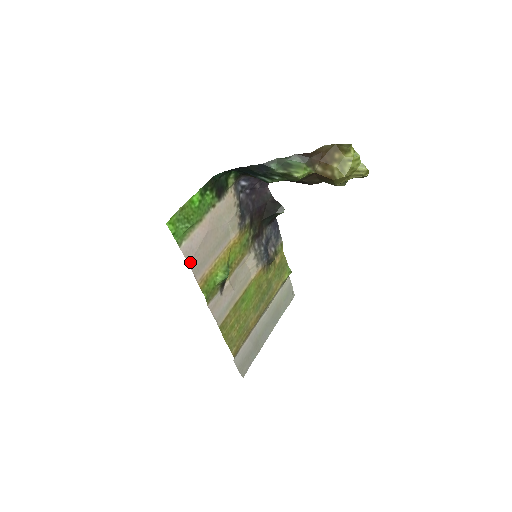
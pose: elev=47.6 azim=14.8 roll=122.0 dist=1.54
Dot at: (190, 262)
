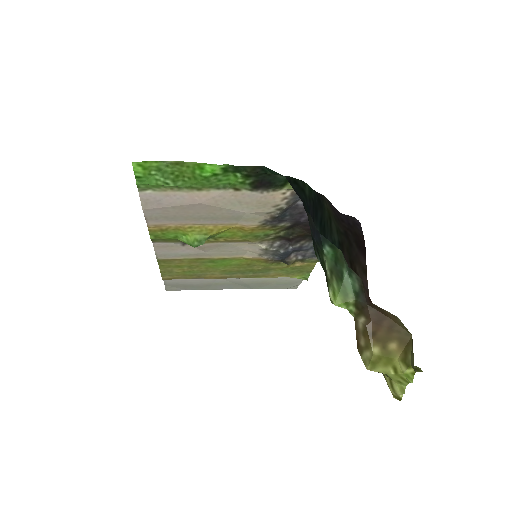
Dot at: (147, 209)
